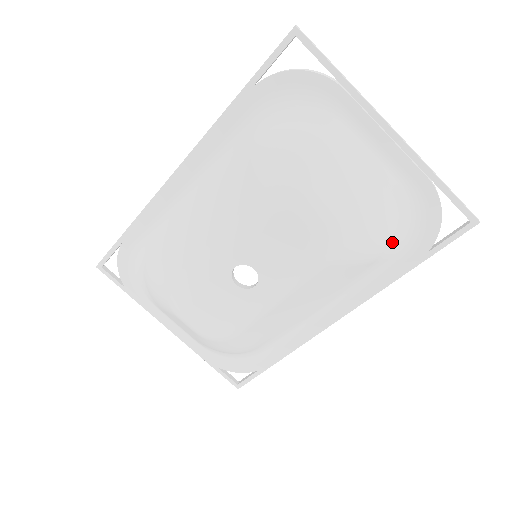
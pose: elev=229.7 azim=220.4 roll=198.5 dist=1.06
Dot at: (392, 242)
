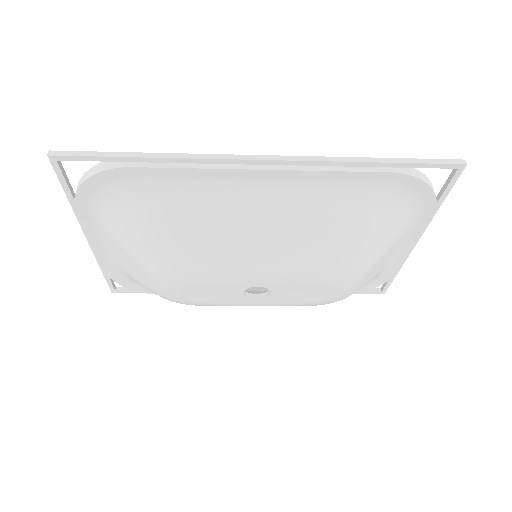
Dot at: occluded
